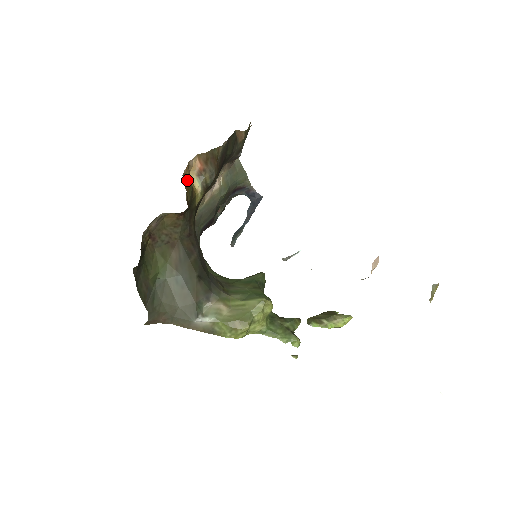
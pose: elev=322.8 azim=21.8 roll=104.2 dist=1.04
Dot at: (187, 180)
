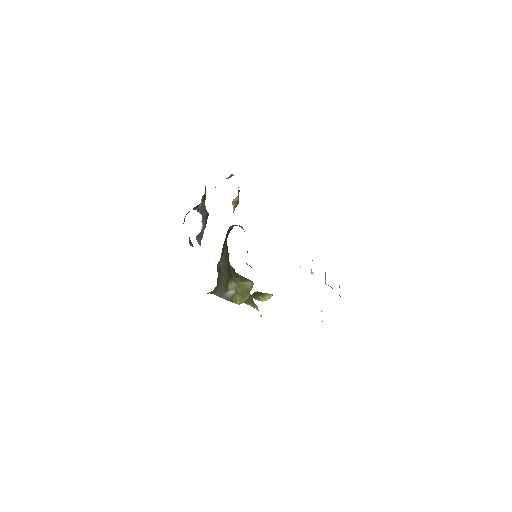
Dot at: occluded
